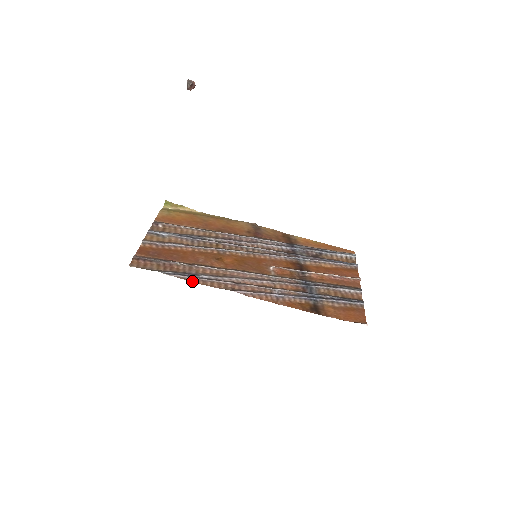
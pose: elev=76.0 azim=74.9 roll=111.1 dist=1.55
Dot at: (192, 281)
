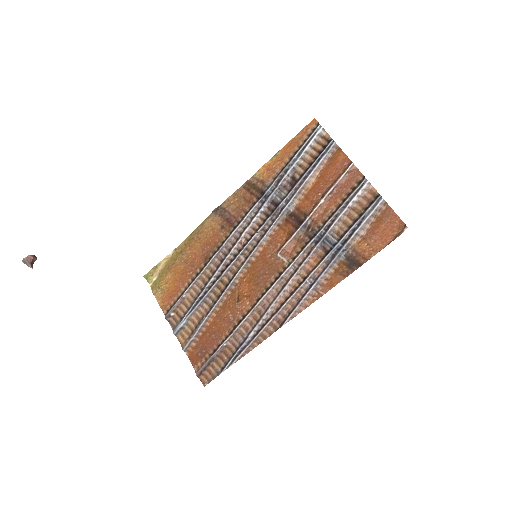
Dot at: (249, 351)
